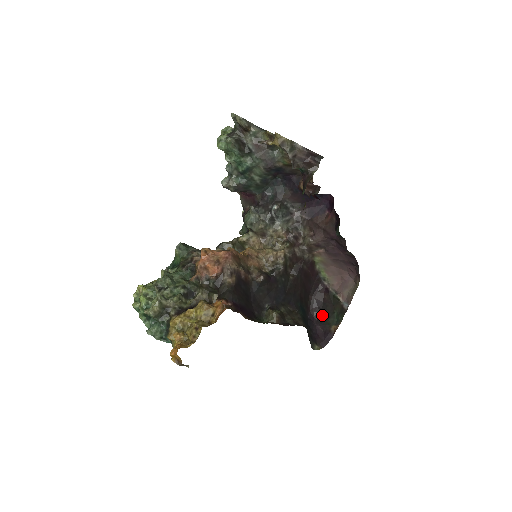
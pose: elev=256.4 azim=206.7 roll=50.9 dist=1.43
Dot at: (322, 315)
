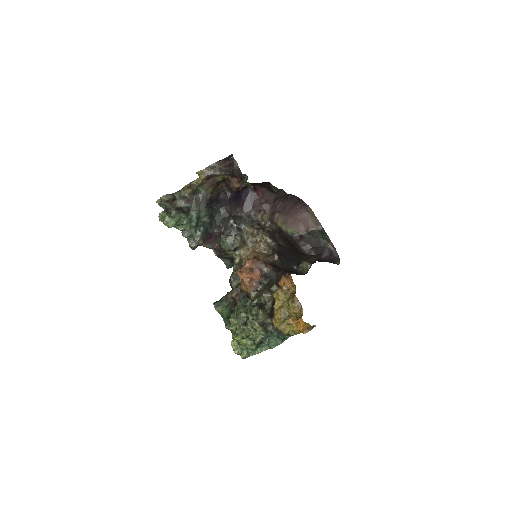
Dot at: (316, 250)
